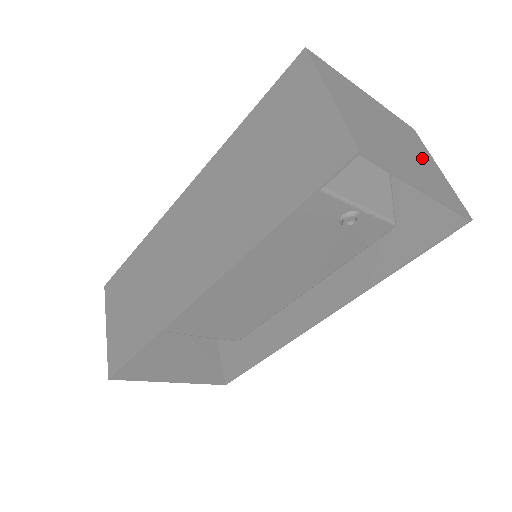
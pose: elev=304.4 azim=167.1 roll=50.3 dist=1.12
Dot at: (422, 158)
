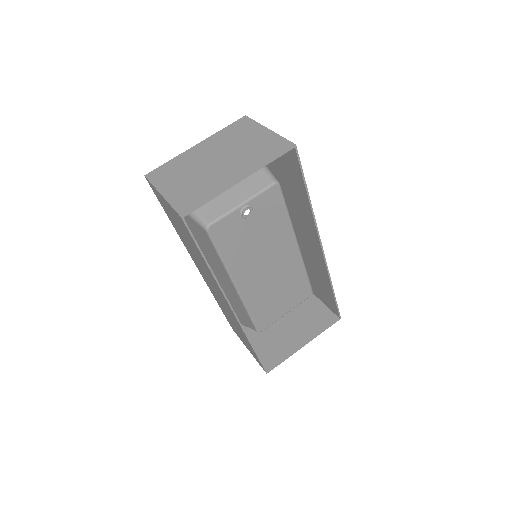
Dot at: (247, 143)
